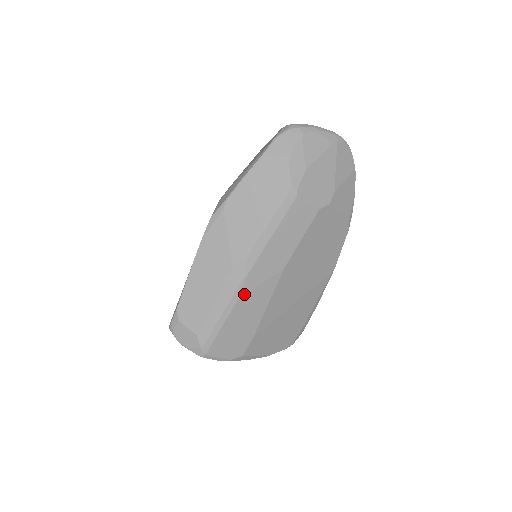
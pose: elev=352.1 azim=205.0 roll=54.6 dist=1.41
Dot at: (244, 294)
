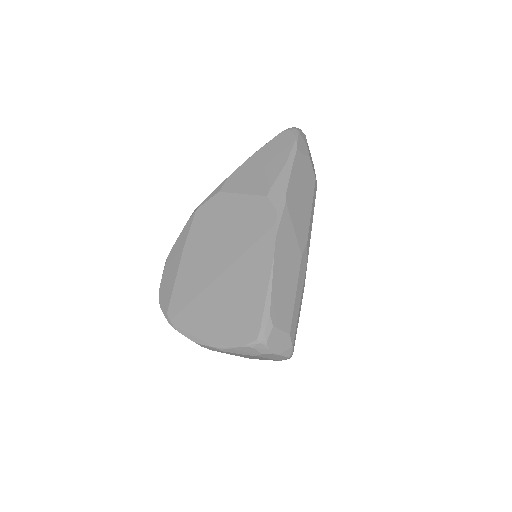
Dot at: occluded
